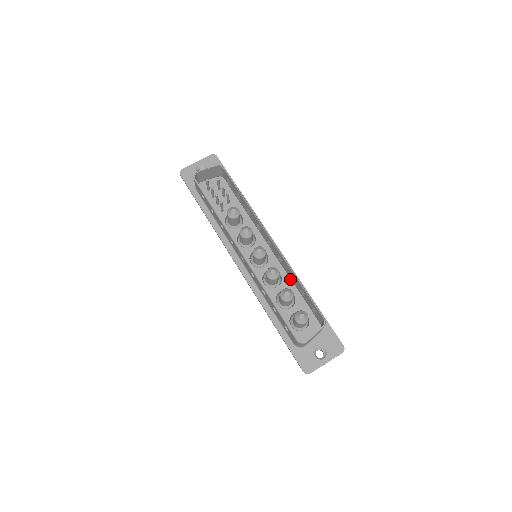
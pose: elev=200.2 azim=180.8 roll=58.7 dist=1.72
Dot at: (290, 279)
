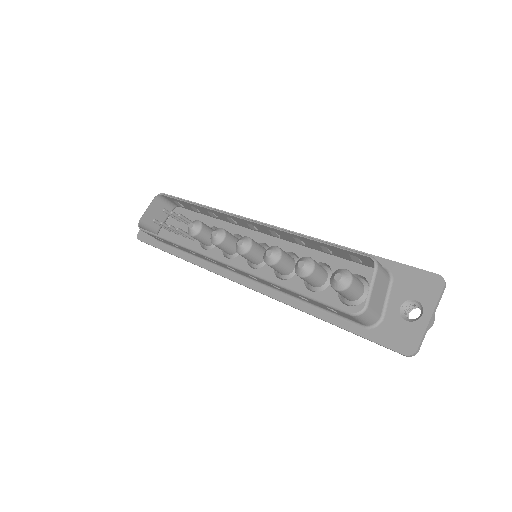
Dot at: (308, 248)
